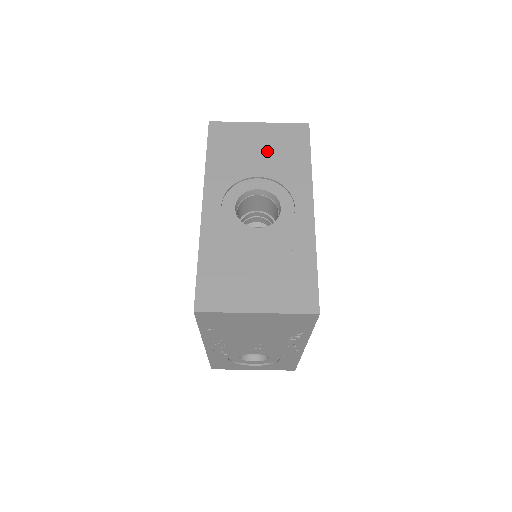
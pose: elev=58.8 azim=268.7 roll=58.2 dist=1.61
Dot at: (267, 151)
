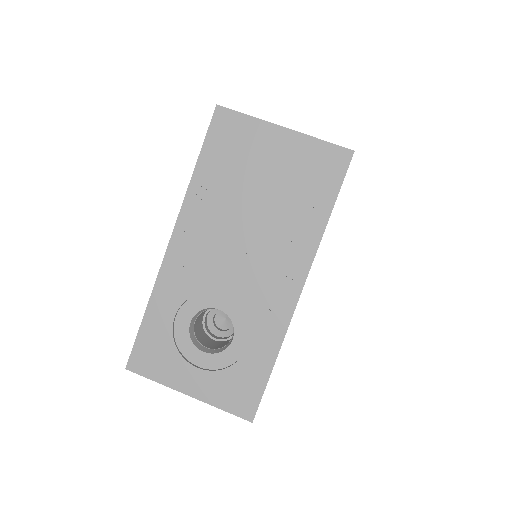
Dot at: occluded
